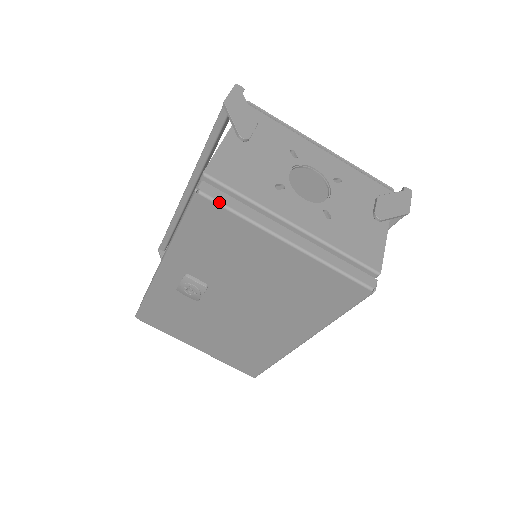
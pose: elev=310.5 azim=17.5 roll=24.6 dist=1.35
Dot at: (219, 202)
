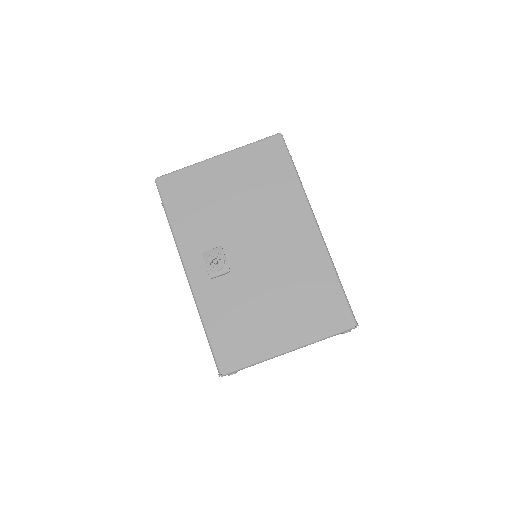
Dot at: (169, 173)
